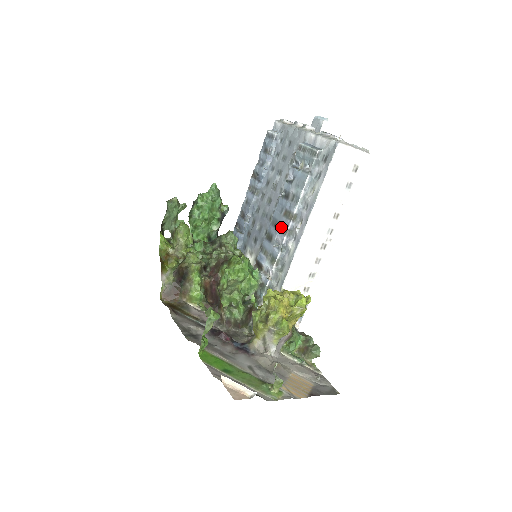
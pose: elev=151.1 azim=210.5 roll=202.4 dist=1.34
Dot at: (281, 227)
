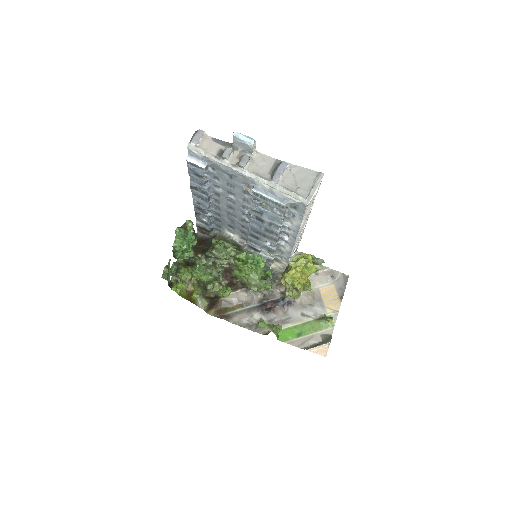
Dot at: (267, 237)
